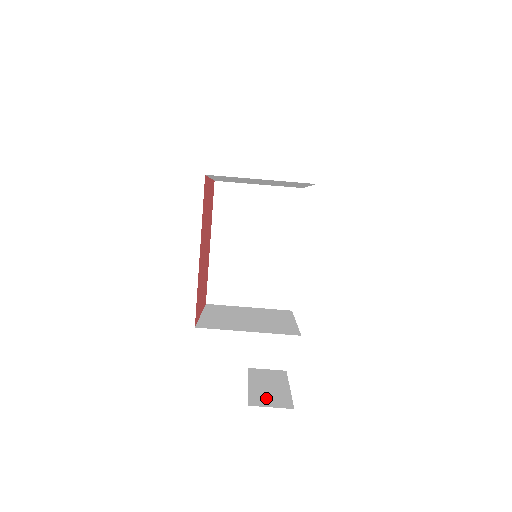
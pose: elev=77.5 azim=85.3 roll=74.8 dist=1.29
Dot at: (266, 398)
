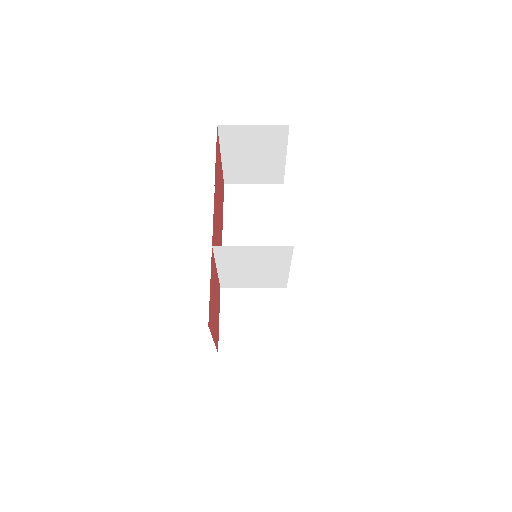
Dot at: occluded
